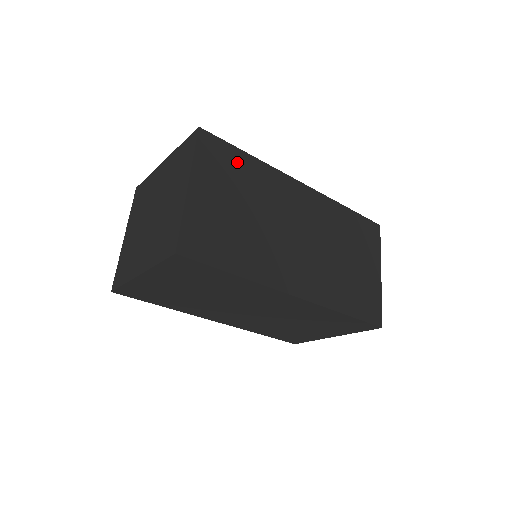
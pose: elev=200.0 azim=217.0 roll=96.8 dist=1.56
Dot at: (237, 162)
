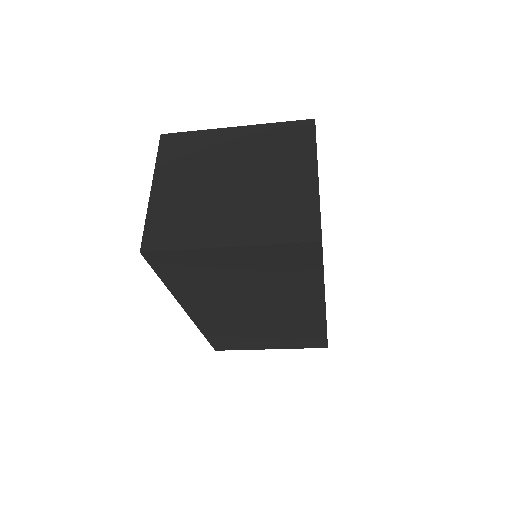
Dot at: occluded
